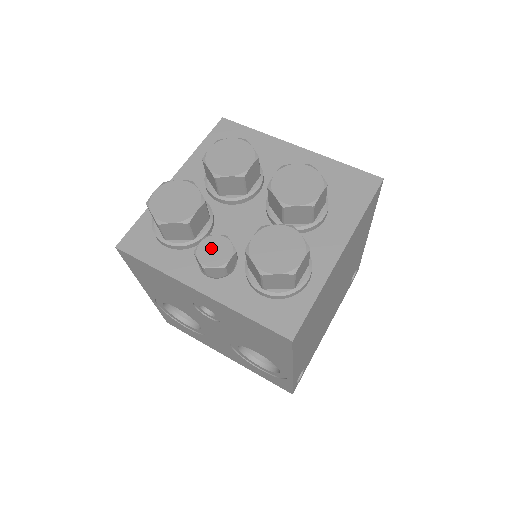
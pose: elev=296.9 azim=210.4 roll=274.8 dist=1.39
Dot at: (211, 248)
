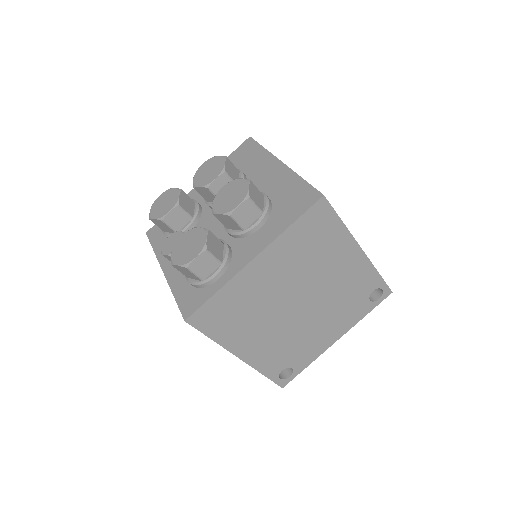
Dot at: (172, 240)
